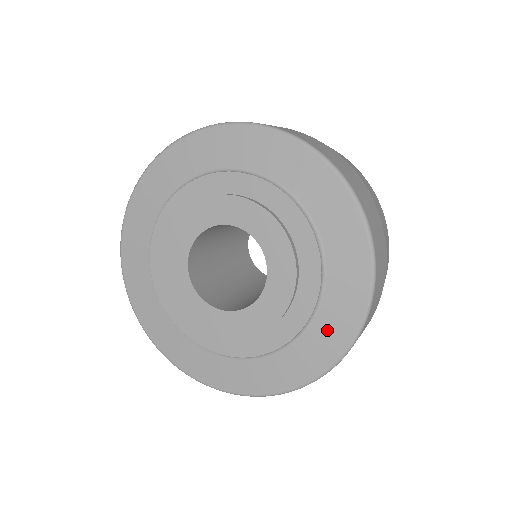
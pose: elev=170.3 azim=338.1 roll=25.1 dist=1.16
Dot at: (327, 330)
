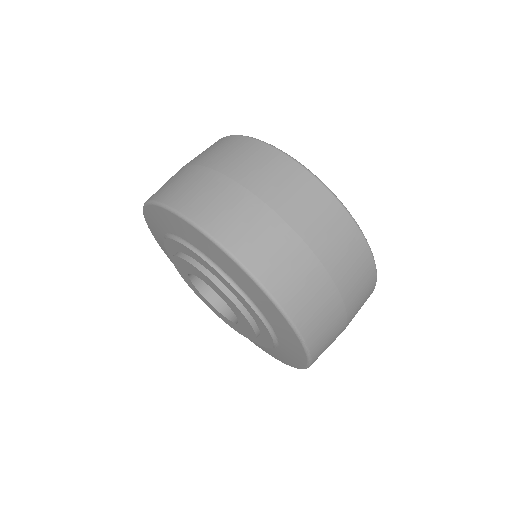
Dot at: (284, 356)
